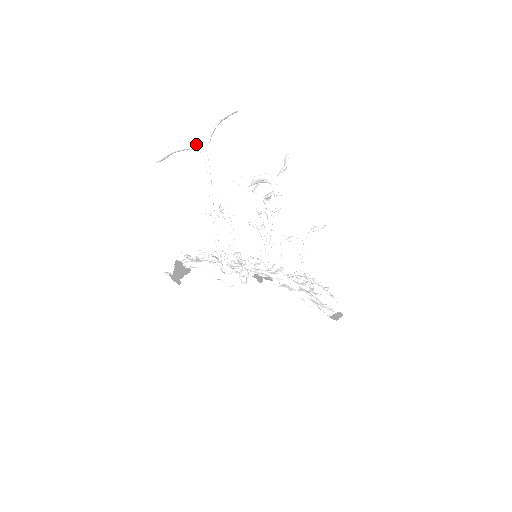
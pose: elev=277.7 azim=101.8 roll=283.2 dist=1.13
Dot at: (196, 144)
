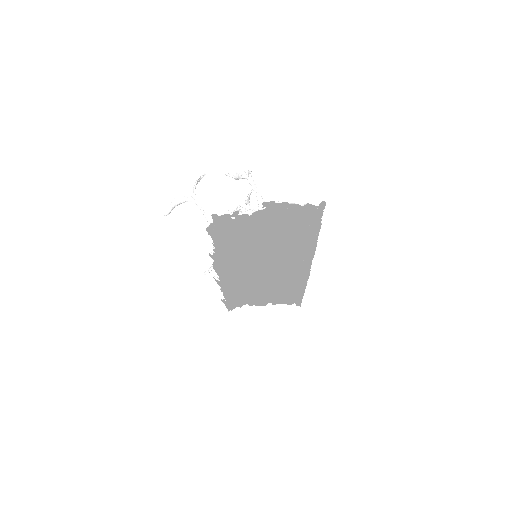
Dot at: (187, 197)
